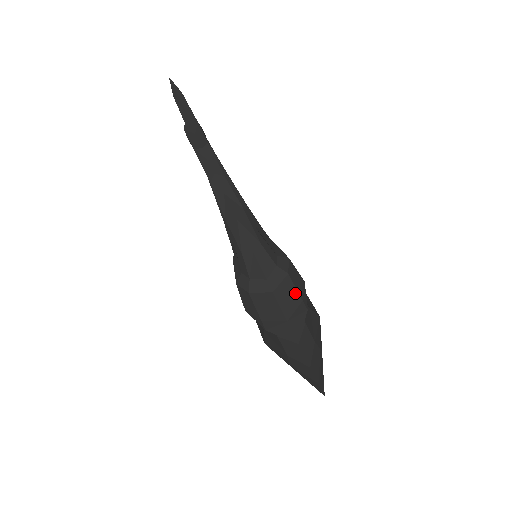
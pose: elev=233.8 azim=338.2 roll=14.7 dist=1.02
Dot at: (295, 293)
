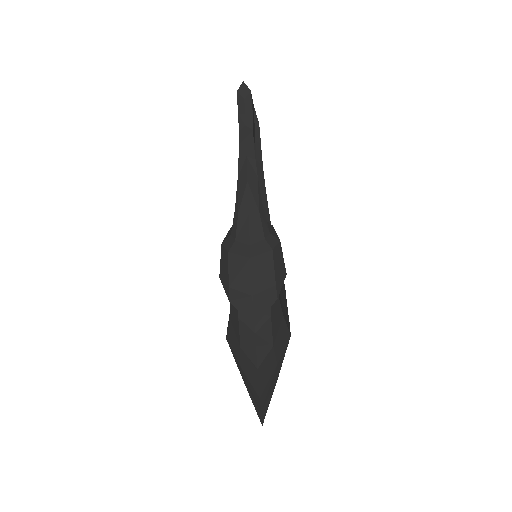
Dot at: (271, 273)
